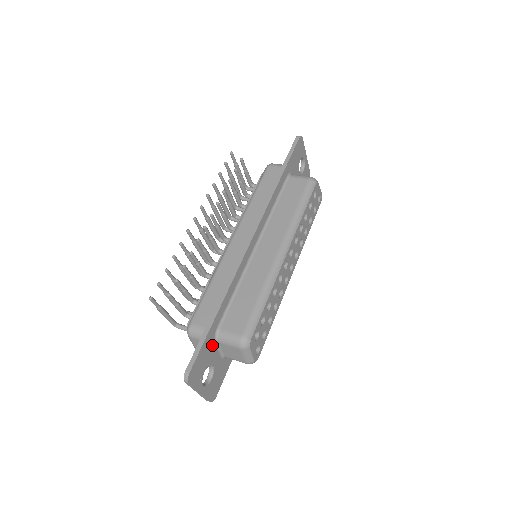
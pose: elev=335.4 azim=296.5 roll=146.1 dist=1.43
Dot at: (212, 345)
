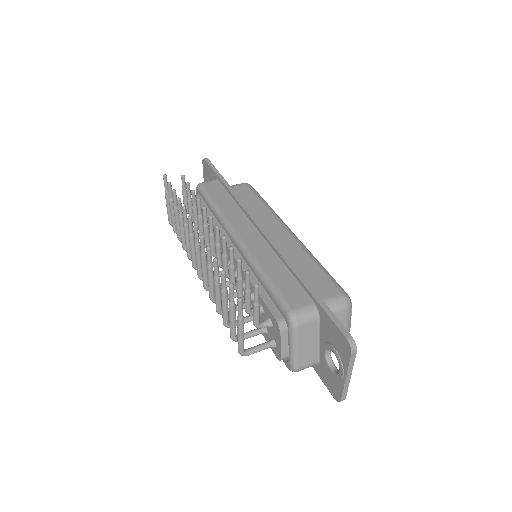
Dot at: occluded
